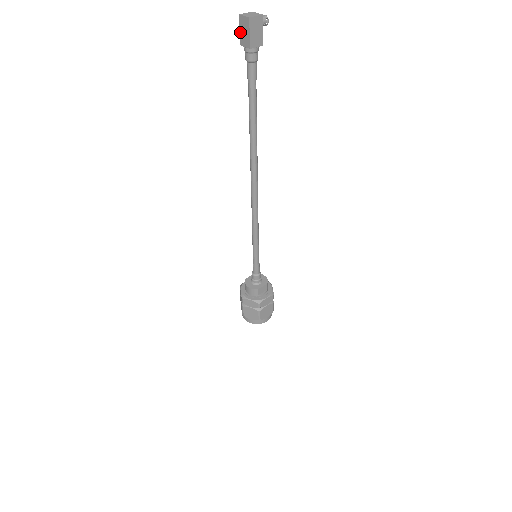
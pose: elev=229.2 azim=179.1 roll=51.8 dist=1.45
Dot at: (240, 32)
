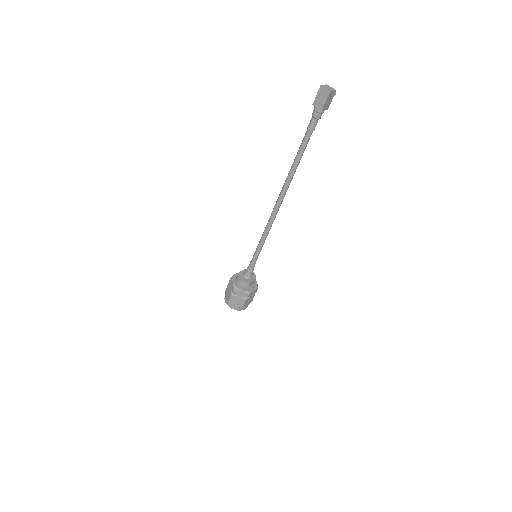
Dot at: (316, 97)
